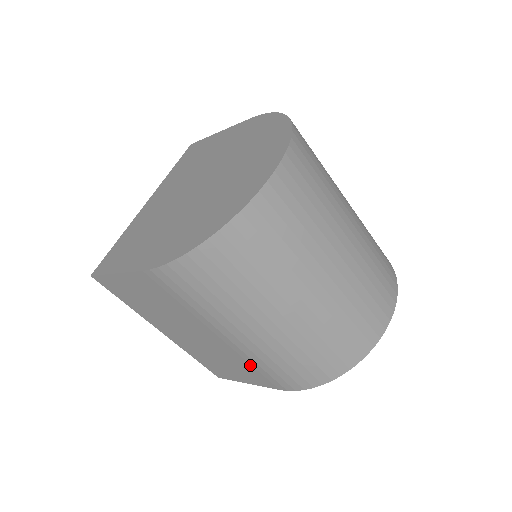
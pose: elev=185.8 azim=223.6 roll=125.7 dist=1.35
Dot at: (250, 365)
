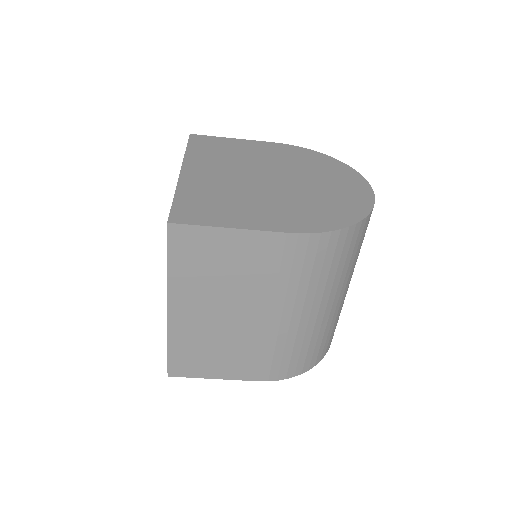
Dot at: (262, 351)
